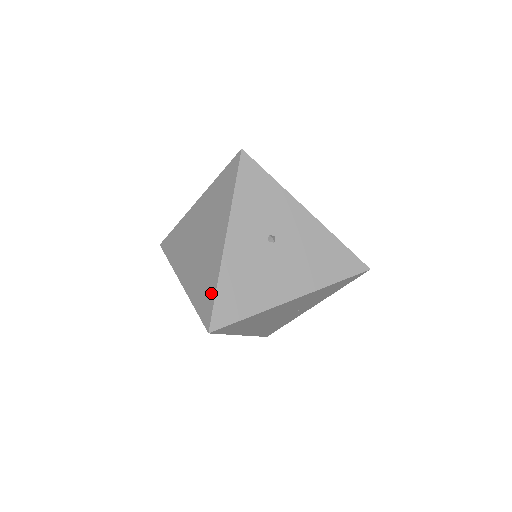
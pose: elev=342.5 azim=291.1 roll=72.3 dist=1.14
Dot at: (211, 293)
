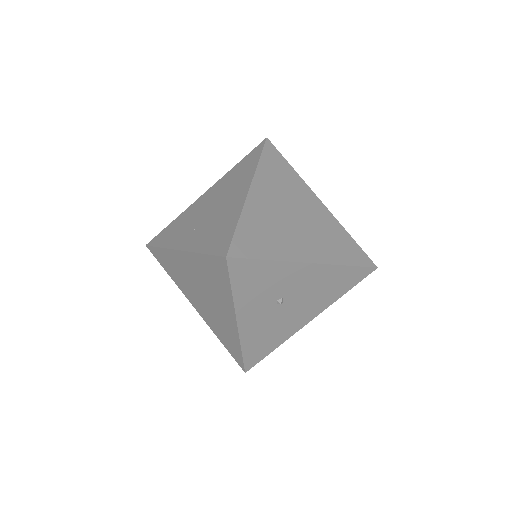
Dot at: (237, 350)
